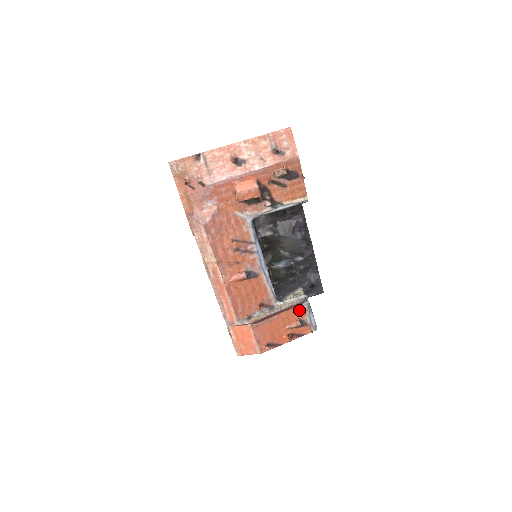
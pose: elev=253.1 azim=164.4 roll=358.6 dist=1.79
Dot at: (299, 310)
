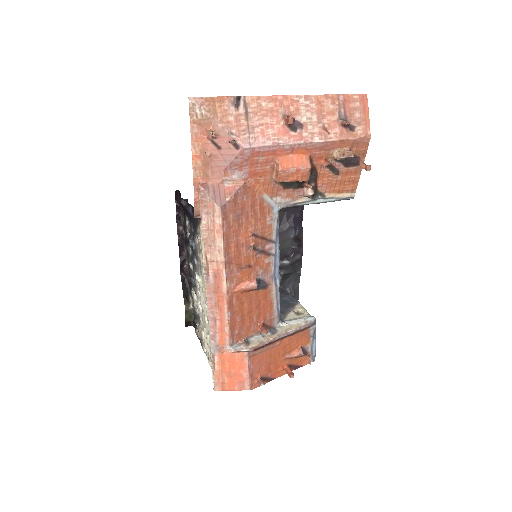
Dot at: (304, 335)
